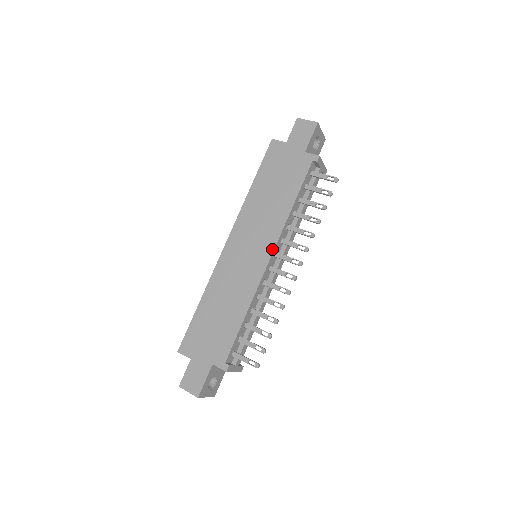
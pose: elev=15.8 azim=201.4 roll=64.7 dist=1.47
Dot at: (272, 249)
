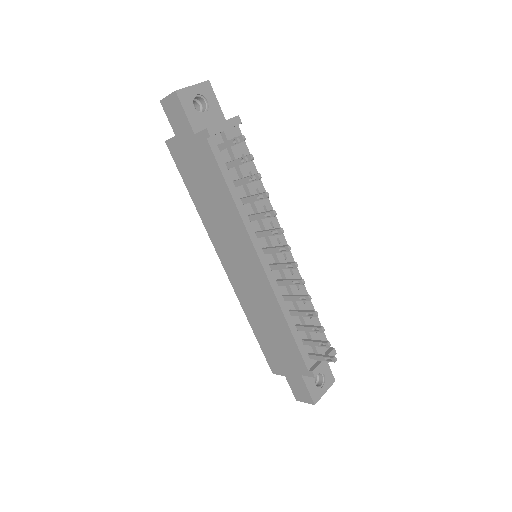
Dot at: (254, 253)
